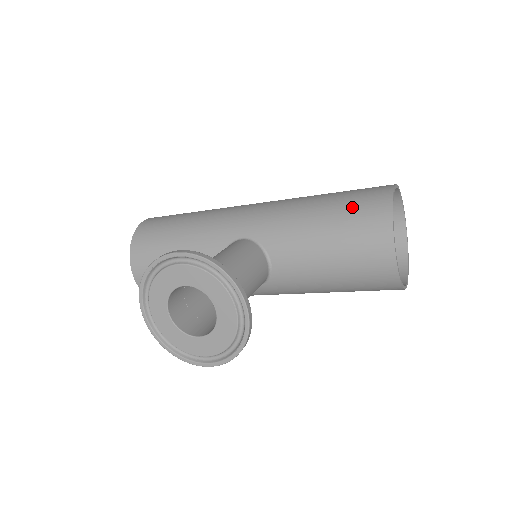
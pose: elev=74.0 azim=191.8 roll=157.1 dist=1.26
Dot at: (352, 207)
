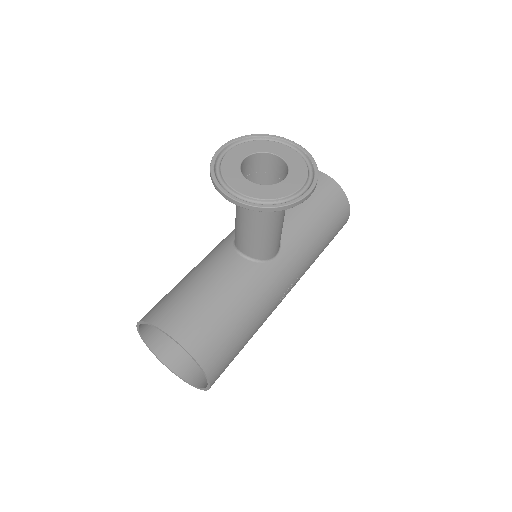
Dot at: occluded
